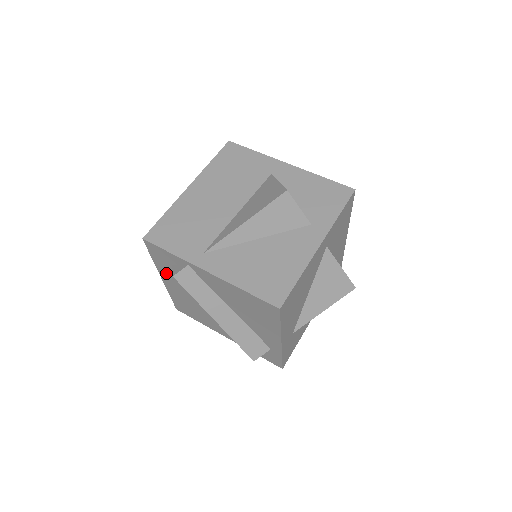
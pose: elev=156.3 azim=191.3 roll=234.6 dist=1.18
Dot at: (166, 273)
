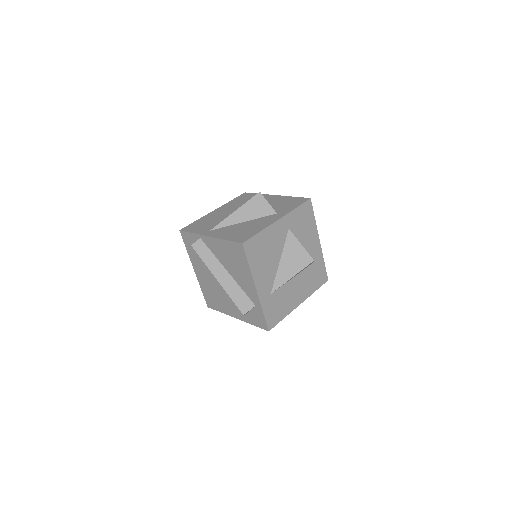
Dot at: (195, 260)
